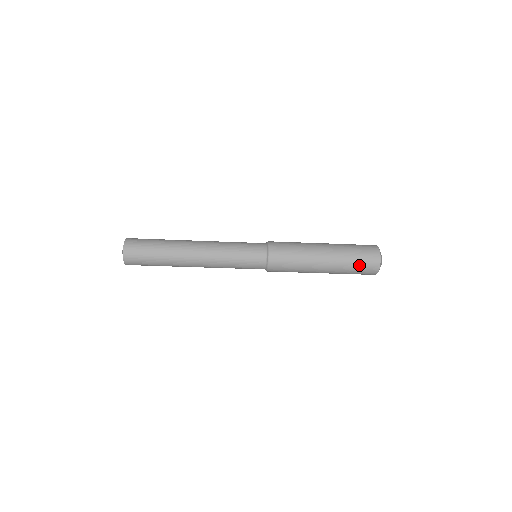
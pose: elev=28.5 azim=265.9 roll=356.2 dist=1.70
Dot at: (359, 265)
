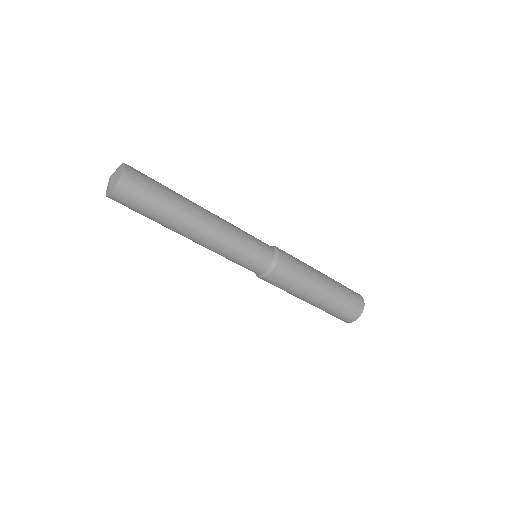
Dot at: (349, 299)
